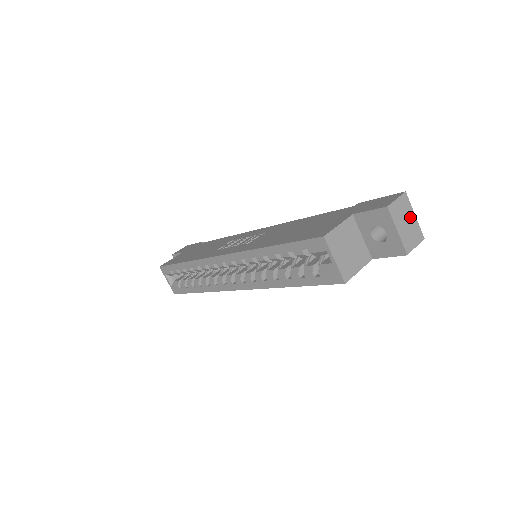
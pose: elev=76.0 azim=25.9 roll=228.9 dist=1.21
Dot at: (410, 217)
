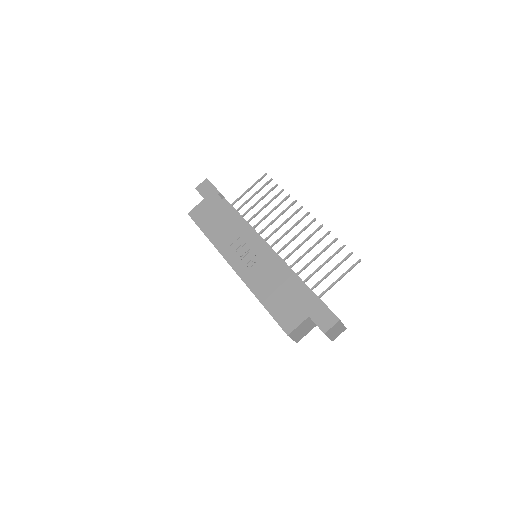
Dot at: (339, 327)
